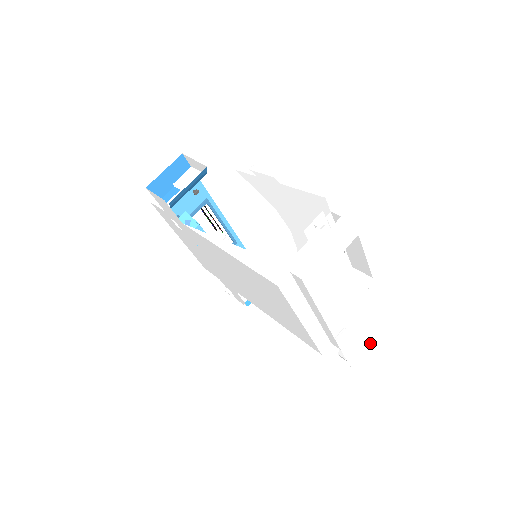
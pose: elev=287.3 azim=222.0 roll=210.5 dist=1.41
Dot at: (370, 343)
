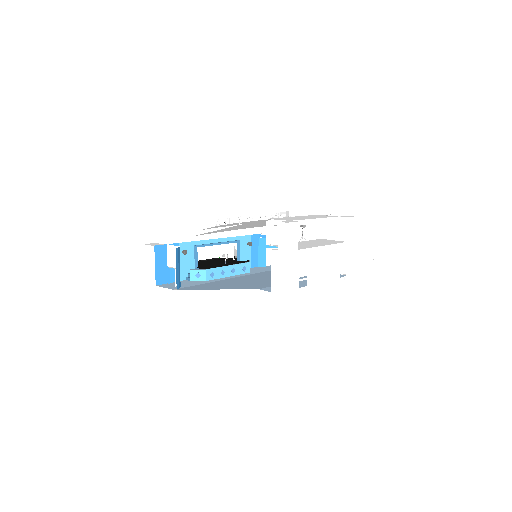
Dot at: (375, 246)
